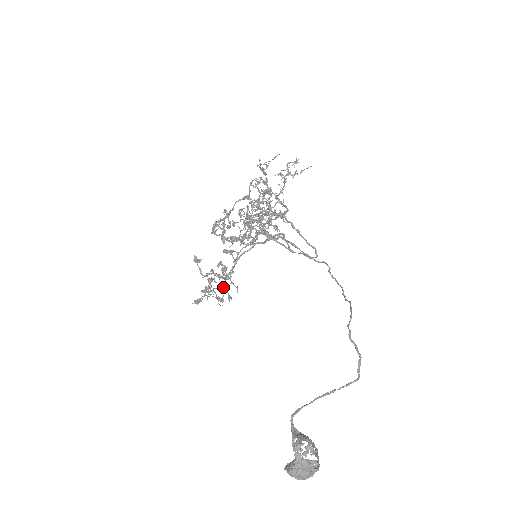
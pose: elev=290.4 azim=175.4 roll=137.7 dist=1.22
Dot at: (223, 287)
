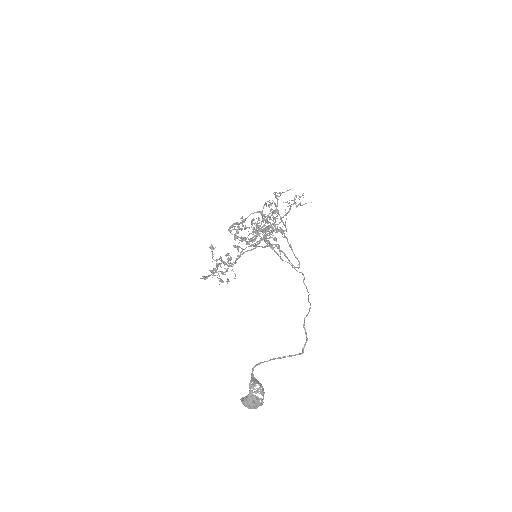
Dot at: occluded
